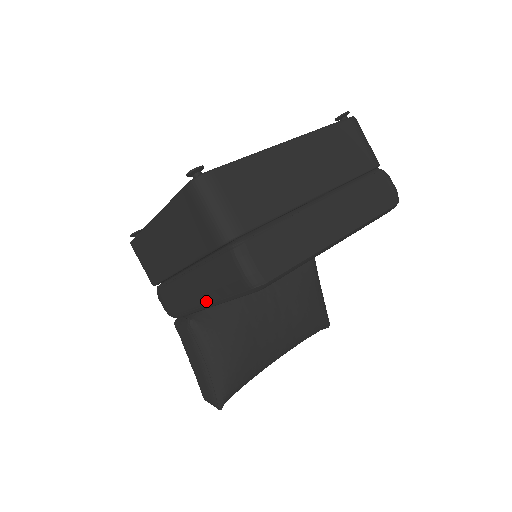
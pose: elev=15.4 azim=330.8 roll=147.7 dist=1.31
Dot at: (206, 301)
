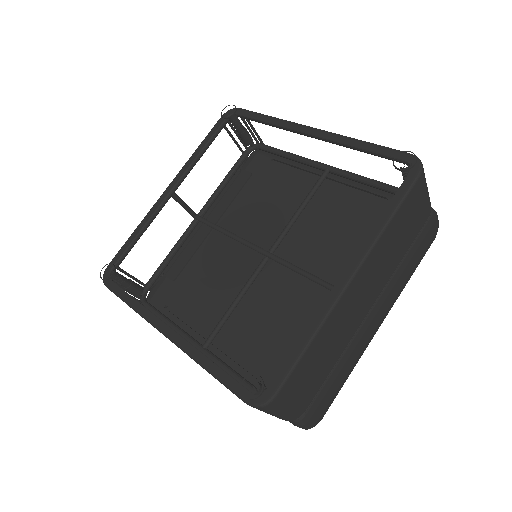
Dot at: occluded
